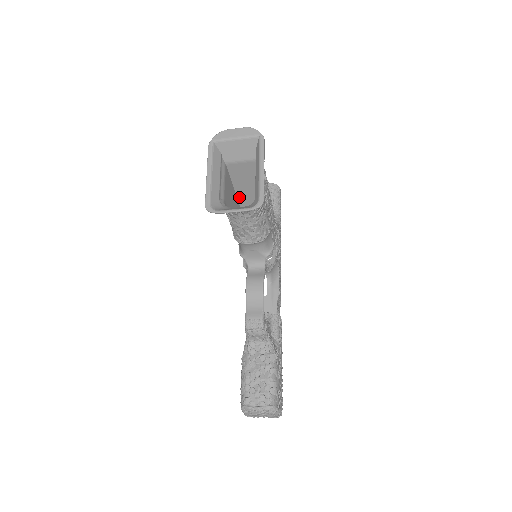
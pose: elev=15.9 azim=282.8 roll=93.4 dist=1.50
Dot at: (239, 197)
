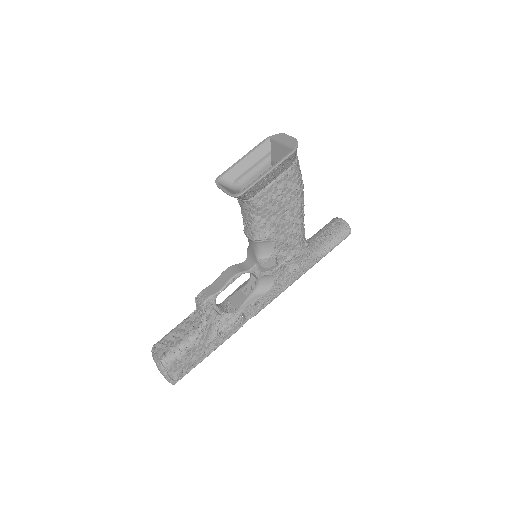
Dot at: occluded
